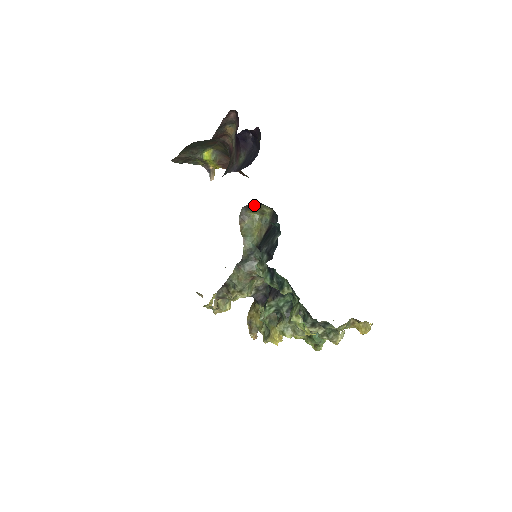
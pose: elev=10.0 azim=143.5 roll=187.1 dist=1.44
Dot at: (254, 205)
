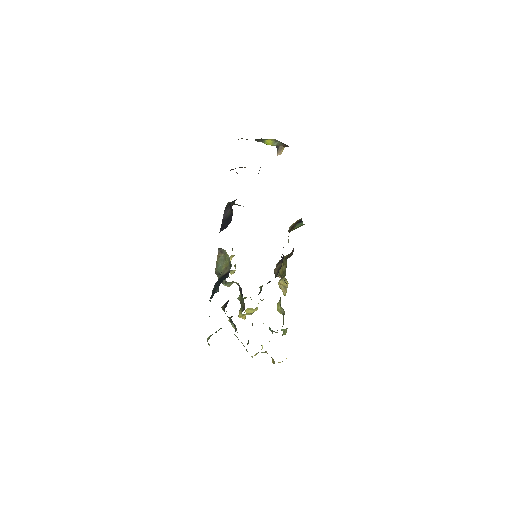
Dot at: occluded
